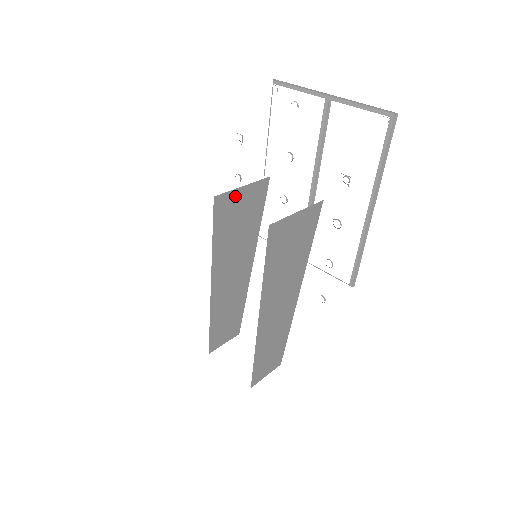
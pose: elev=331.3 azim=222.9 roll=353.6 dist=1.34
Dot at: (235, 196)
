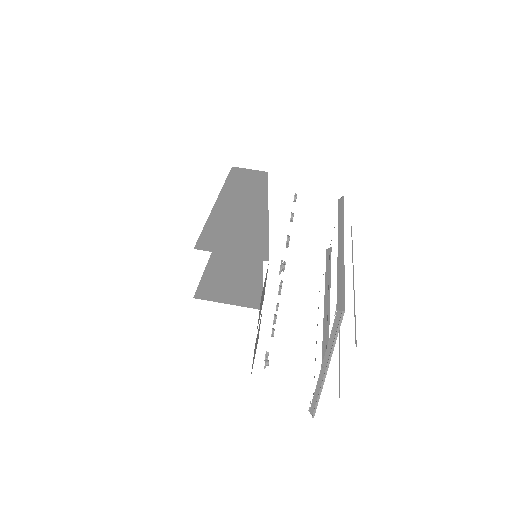
Dot at: occluded
